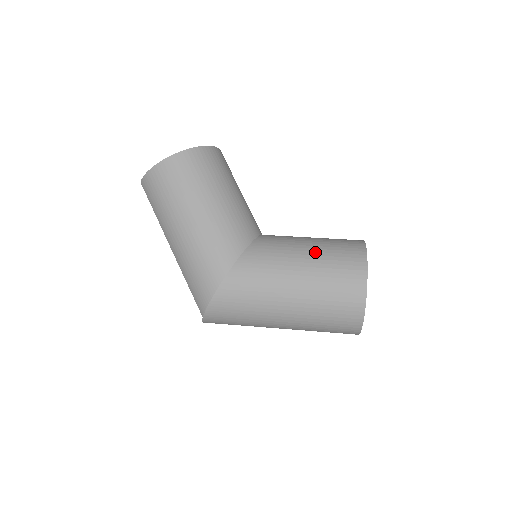
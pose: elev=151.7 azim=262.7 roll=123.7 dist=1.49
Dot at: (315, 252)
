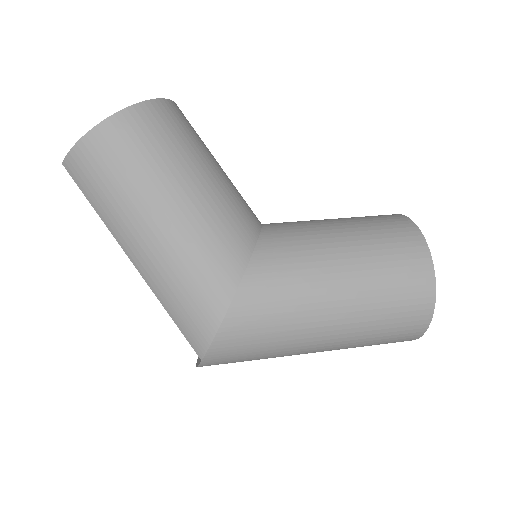
Dot at: (354, 236)
